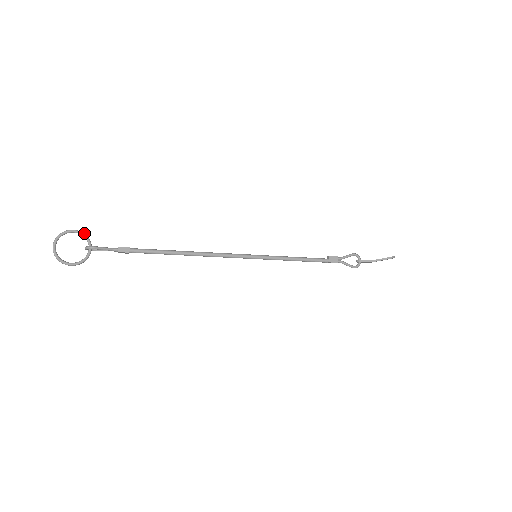
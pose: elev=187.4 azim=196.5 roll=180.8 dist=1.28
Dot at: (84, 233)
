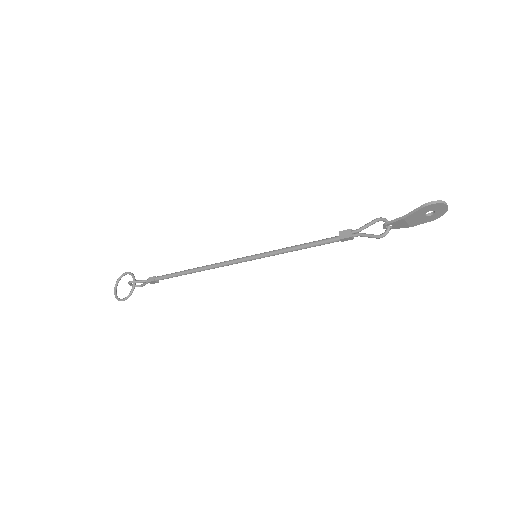
Dot at: (132, 273)
